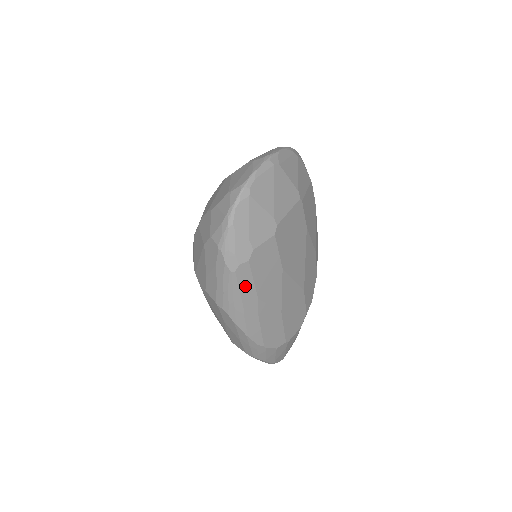
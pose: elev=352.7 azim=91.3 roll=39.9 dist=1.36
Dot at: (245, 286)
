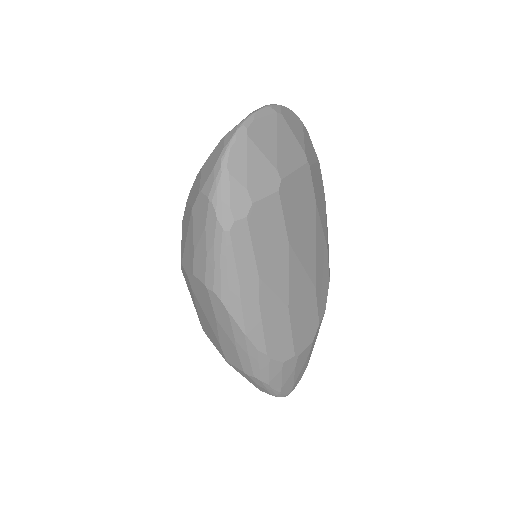
Dot at: (242, 255)
